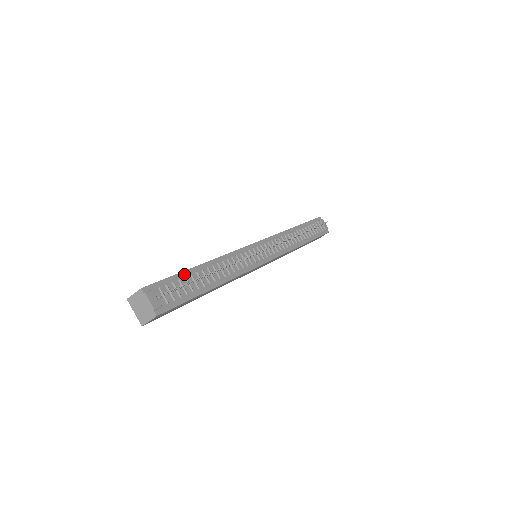
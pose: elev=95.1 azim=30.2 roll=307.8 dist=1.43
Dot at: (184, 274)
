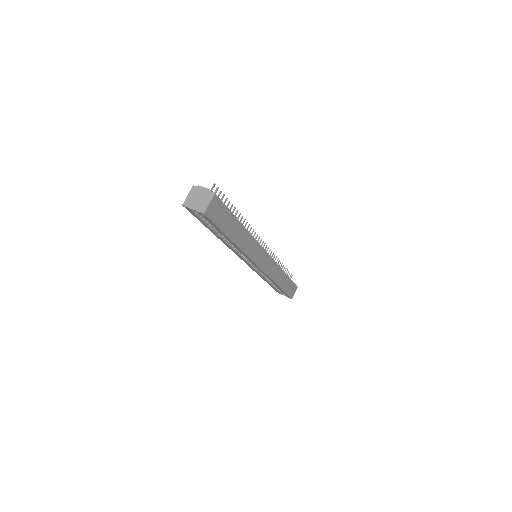
Dot at: occluded
